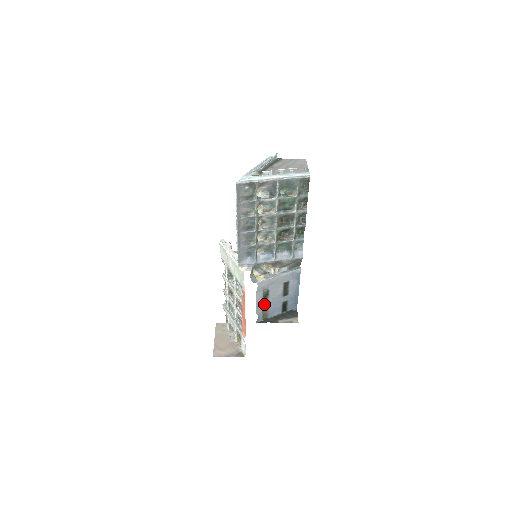
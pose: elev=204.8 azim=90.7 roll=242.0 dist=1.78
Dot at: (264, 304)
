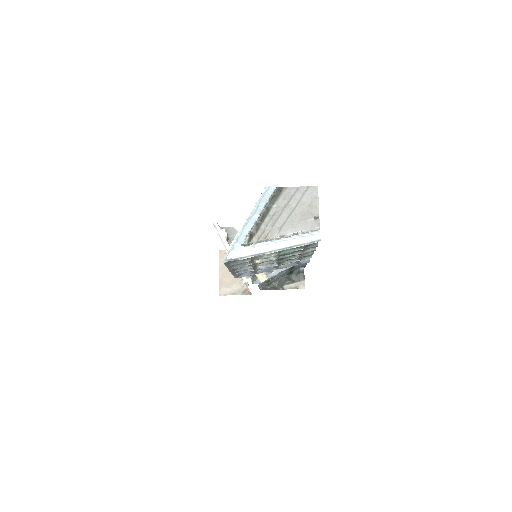
Dot at: occluded
